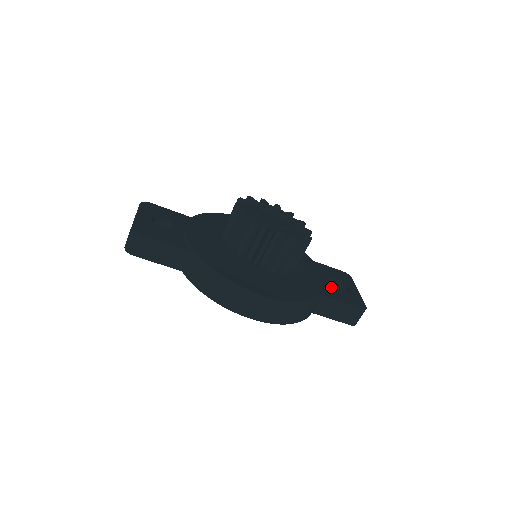
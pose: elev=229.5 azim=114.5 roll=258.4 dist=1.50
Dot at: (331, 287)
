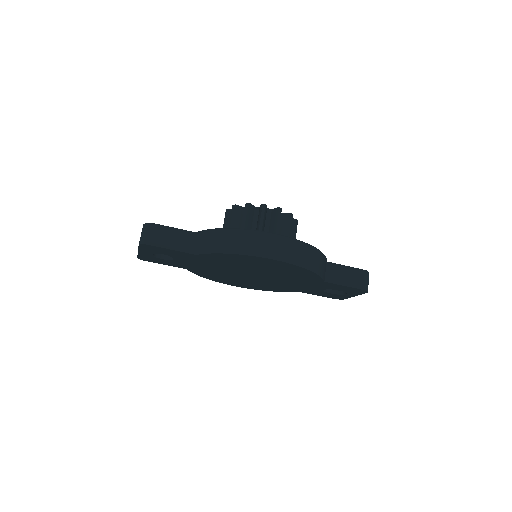
Dot at: occluded
